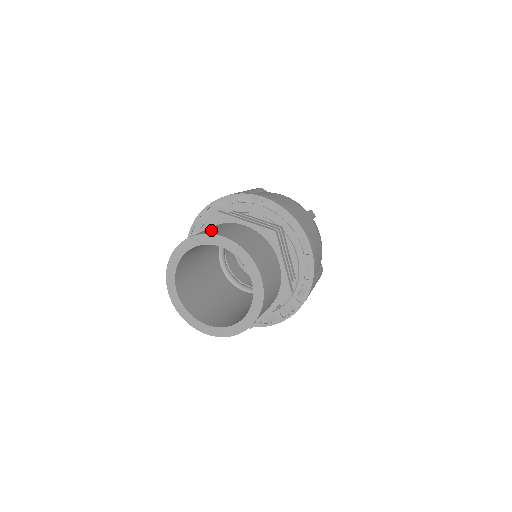
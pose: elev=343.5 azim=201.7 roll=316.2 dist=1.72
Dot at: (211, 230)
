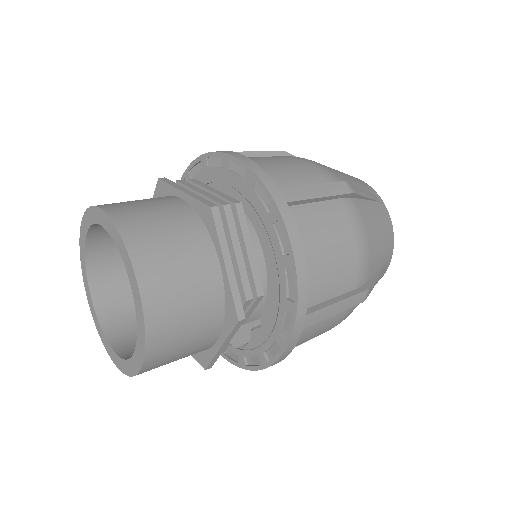
Dot at: occluded
